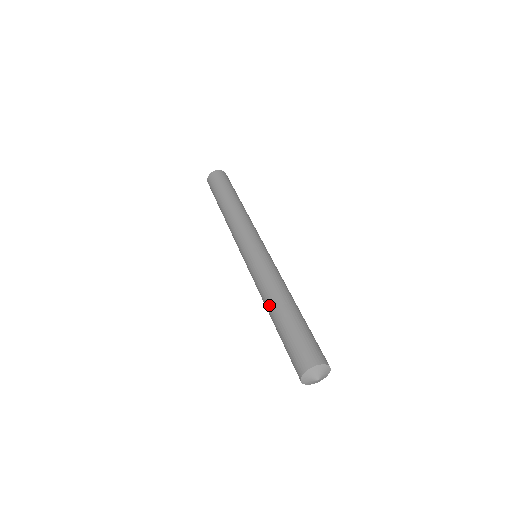
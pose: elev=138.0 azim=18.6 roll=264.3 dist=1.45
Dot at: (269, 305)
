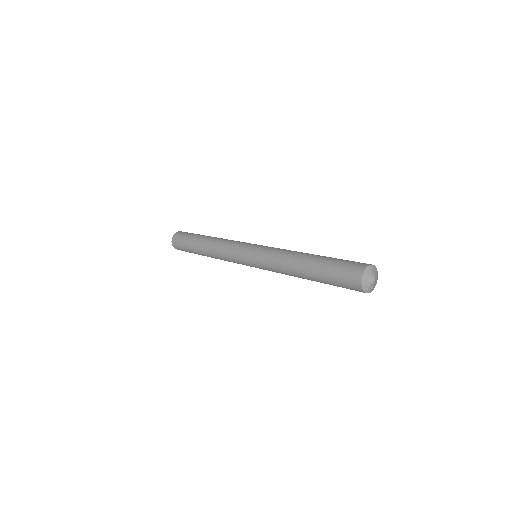
Dot at: (298, 259)
